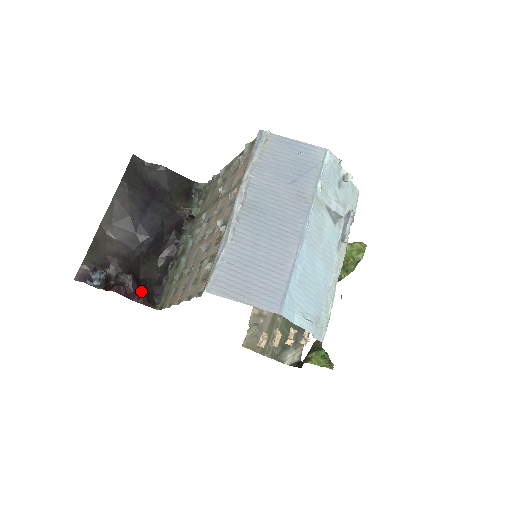
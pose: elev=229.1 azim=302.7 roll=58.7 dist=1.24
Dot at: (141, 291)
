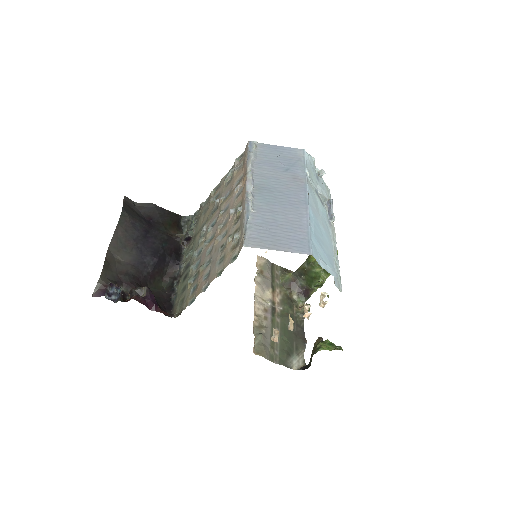
Dot at: occluded
